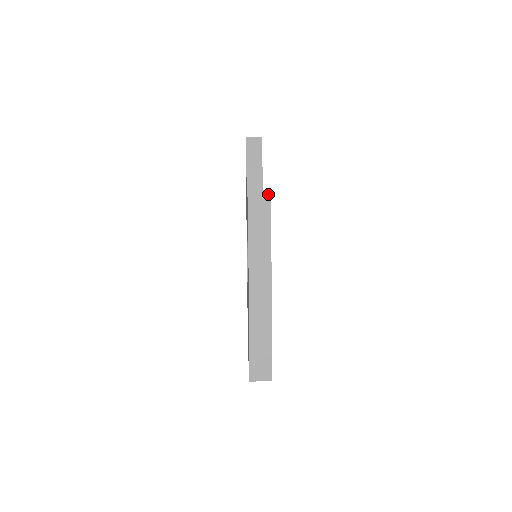
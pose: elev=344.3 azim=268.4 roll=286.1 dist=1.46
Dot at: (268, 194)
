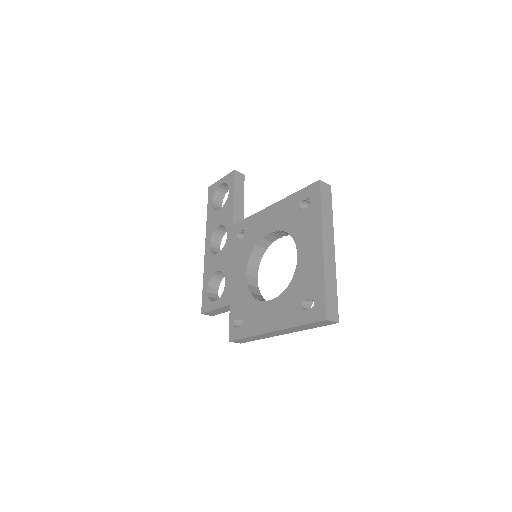
Dot at: (330, 187)
